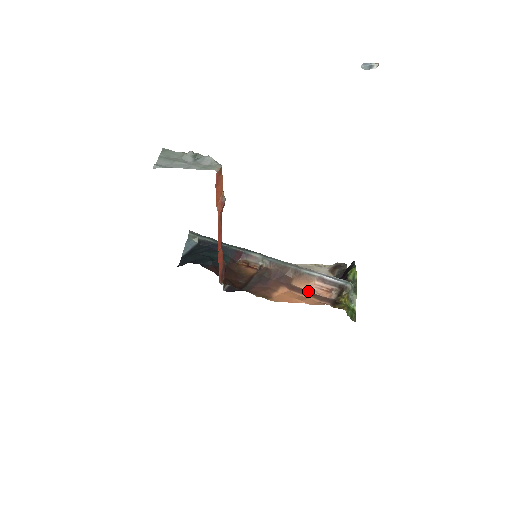
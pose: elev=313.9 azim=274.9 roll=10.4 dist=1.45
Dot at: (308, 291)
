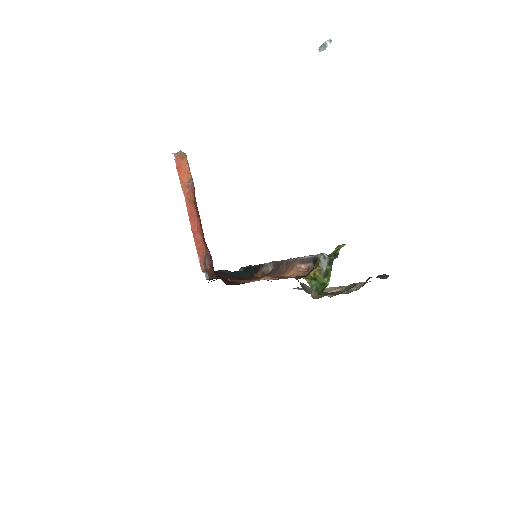
Dot at: (289, 276)
